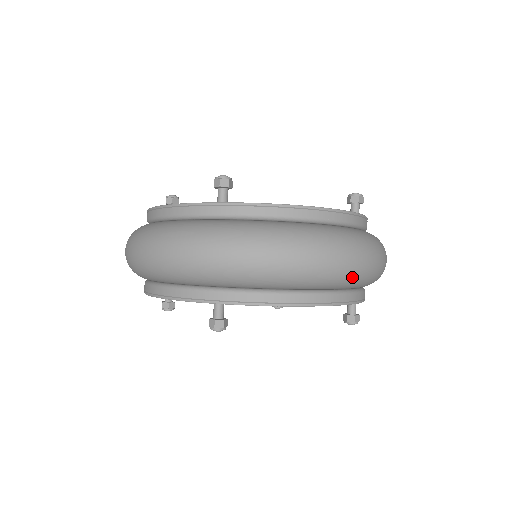
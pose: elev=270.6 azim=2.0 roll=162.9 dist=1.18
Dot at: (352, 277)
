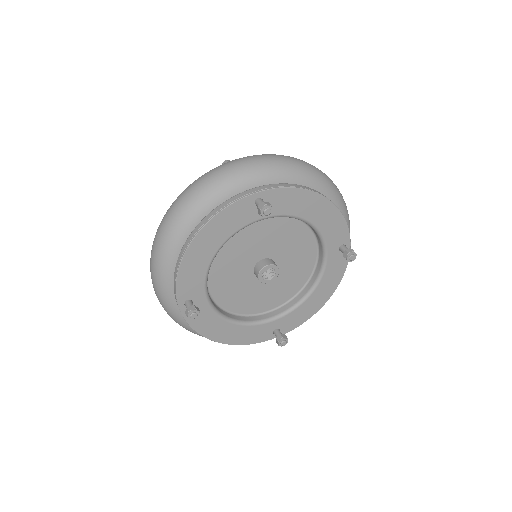
Dot at: (335, 189)
